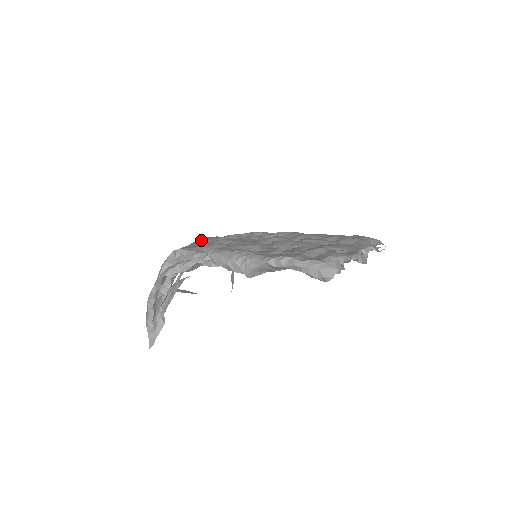
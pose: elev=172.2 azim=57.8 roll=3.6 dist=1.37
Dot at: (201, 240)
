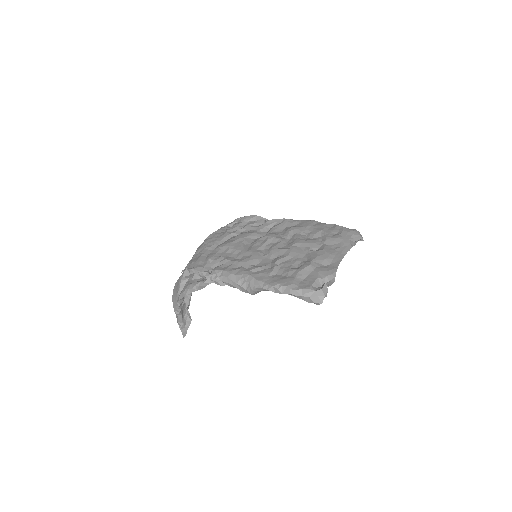
Dot at: (206, 244)
